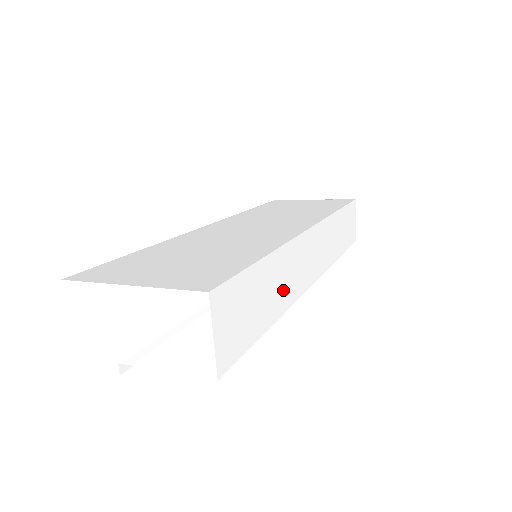
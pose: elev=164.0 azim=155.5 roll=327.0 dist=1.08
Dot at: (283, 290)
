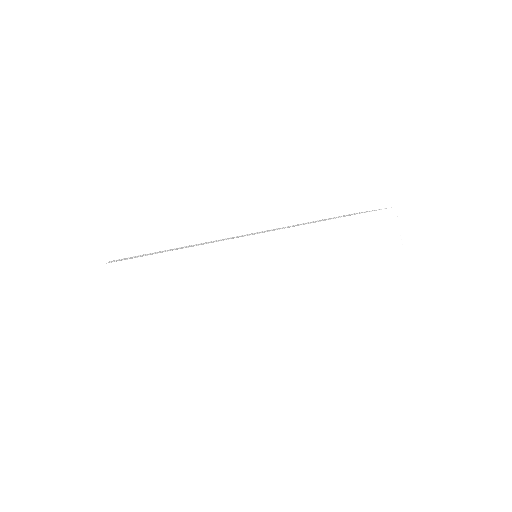
Dot at: (209, 274)
